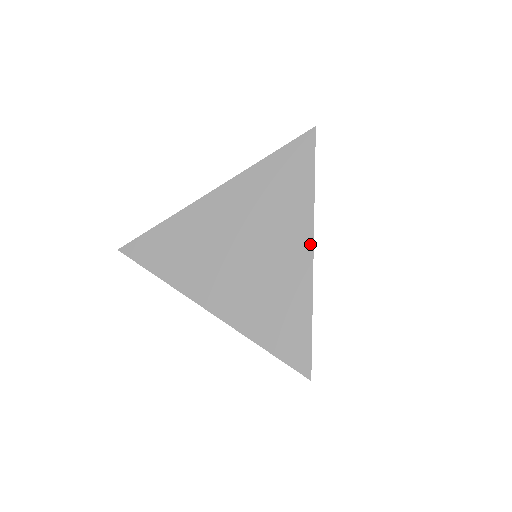
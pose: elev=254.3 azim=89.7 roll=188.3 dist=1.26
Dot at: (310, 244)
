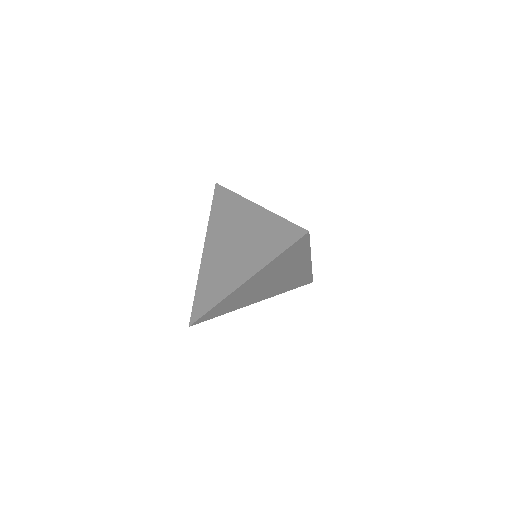
Dot at: occluded
